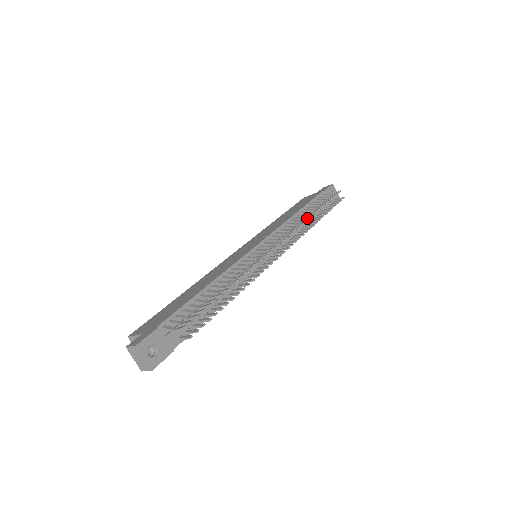
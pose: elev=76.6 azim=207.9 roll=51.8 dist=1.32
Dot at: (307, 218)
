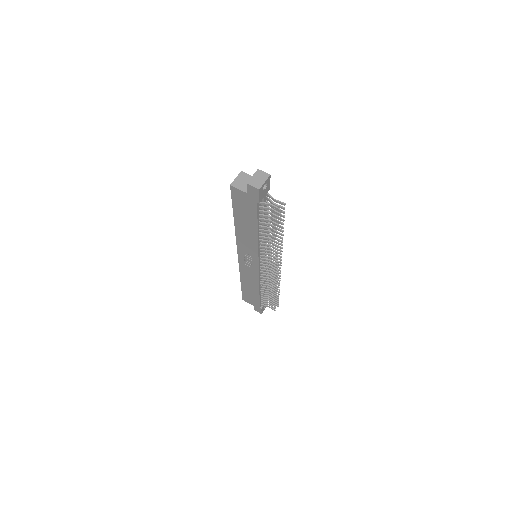
Dot at: (279, 284)
